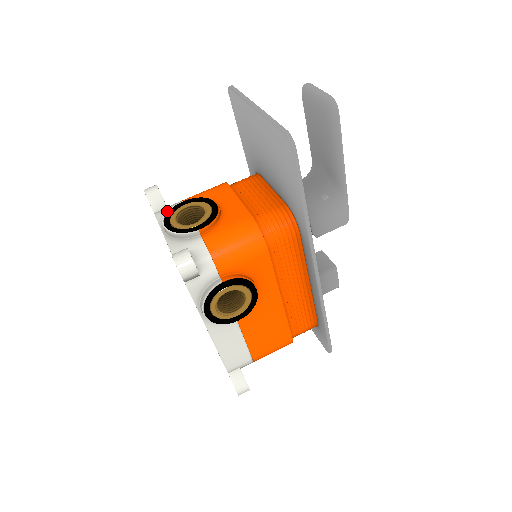
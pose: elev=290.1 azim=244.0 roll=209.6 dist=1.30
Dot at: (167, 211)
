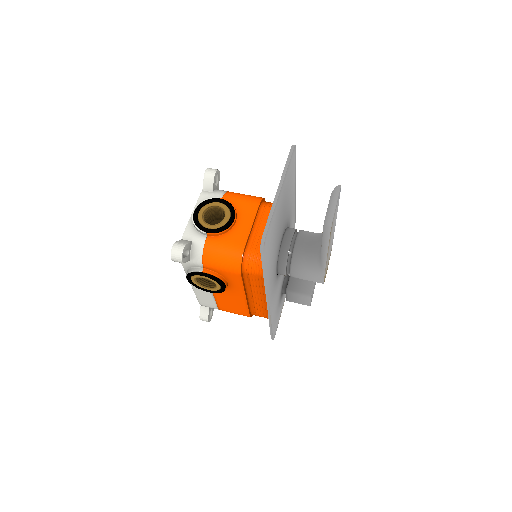
Dot at: (205, 199)
